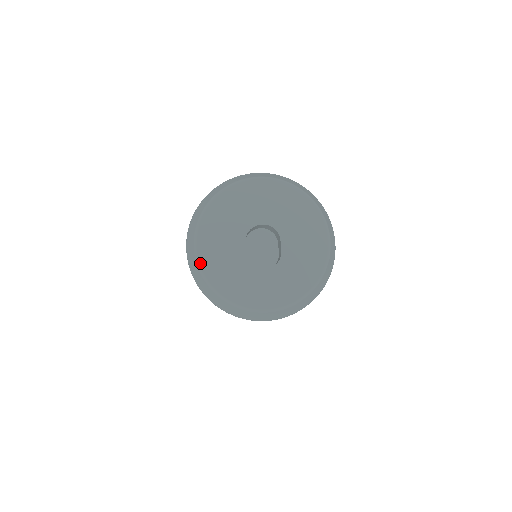
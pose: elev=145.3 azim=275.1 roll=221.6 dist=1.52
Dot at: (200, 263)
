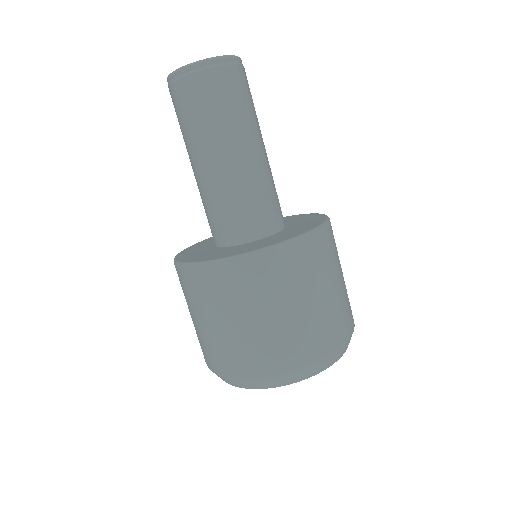
Dot at: occluded
